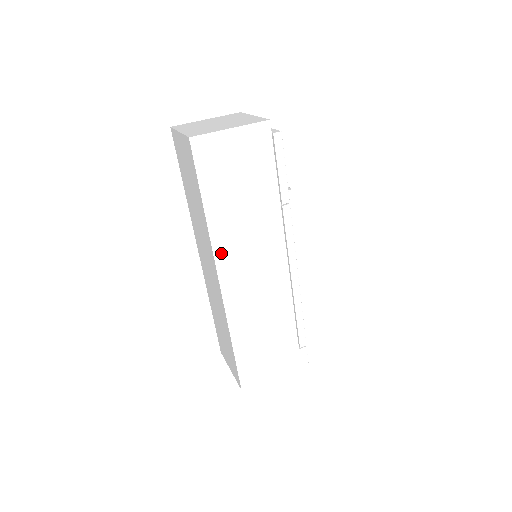
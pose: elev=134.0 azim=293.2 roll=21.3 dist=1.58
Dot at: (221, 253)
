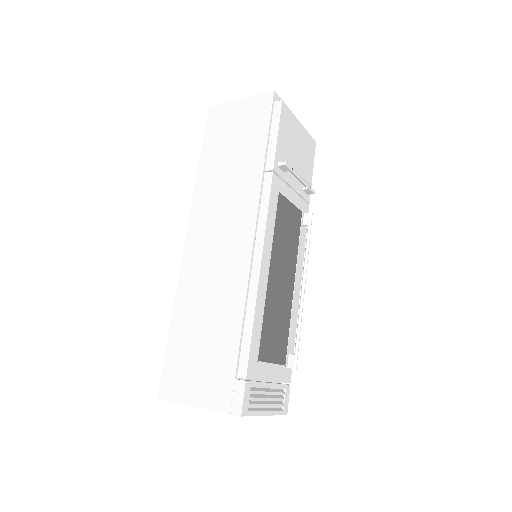
Dot at: (197, 210)
